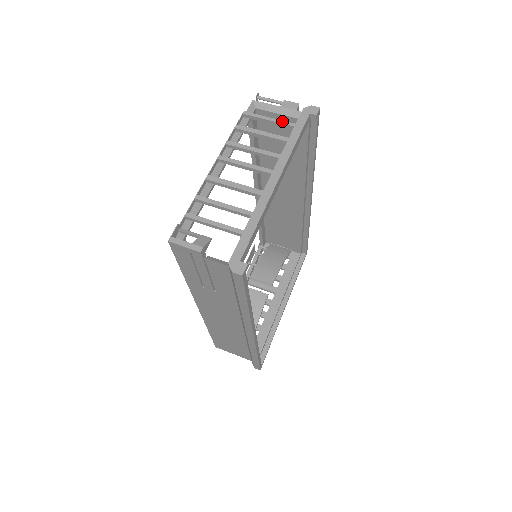
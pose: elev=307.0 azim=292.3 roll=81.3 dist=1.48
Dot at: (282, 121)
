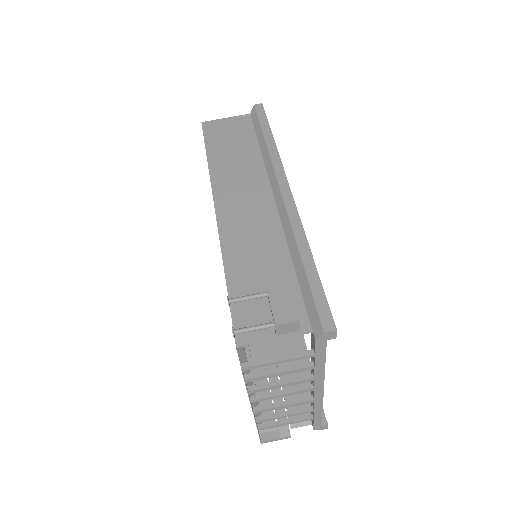
Dot at: (296, 359)
